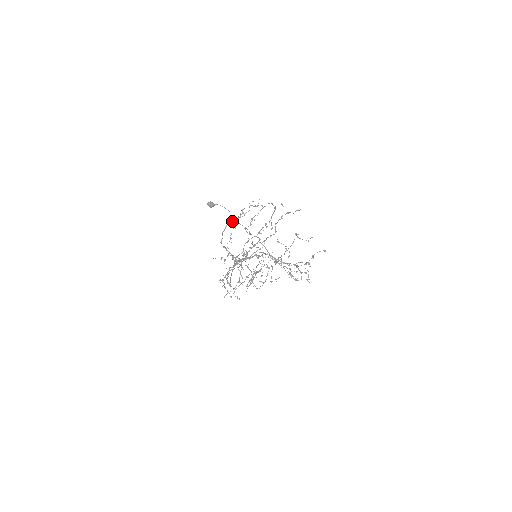
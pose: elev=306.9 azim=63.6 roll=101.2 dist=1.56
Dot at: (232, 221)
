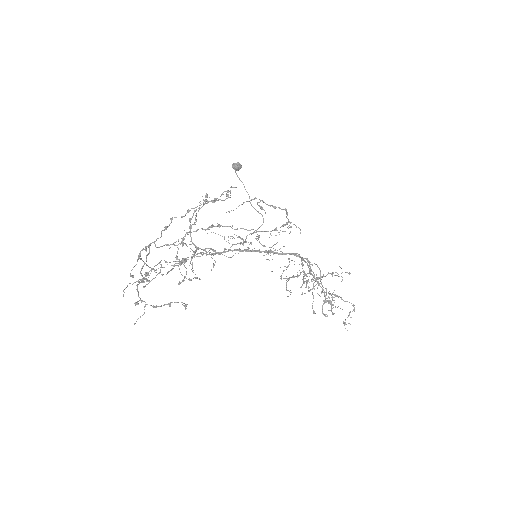
Dot at: occluded
